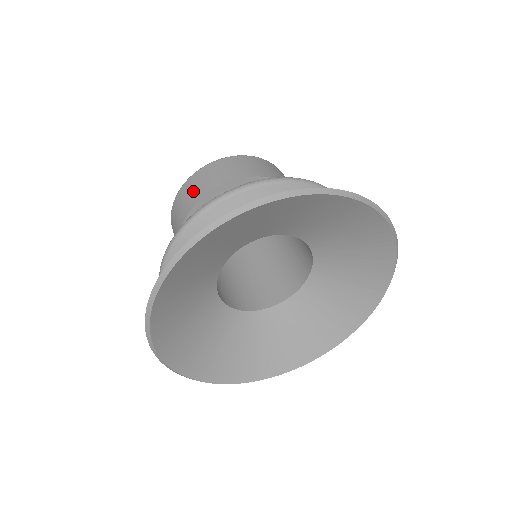
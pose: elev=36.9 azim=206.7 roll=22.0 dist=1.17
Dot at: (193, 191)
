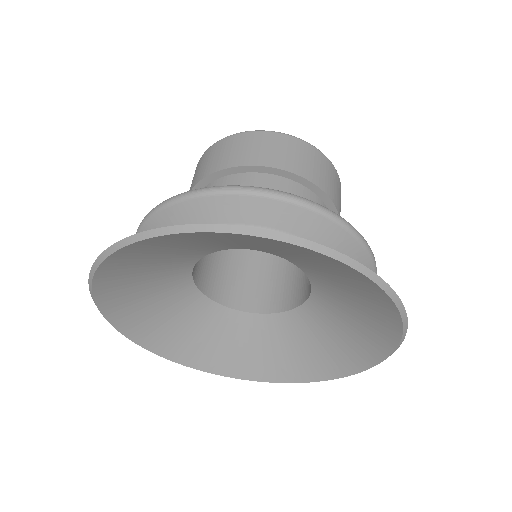
Dot at: (277, 151)
